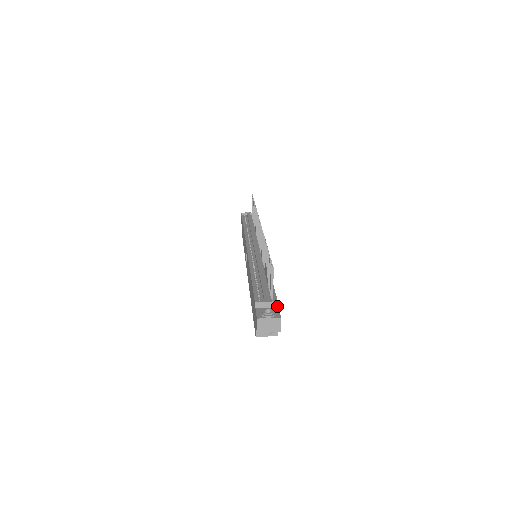
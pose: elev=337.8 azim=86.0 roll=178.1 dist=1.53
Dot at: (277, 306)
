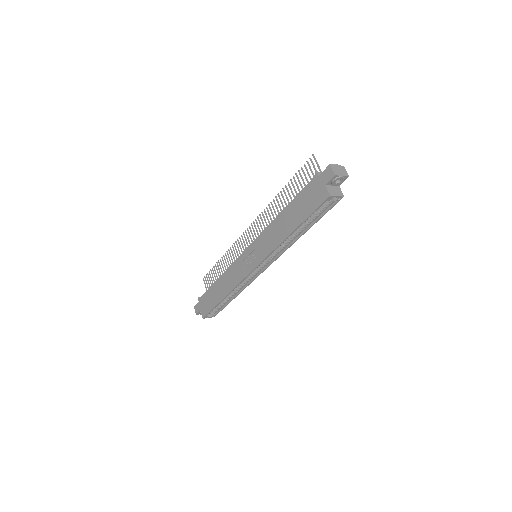
Dot at: occluded
